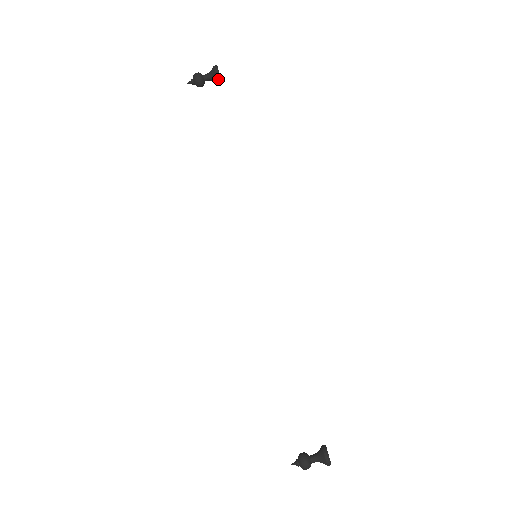
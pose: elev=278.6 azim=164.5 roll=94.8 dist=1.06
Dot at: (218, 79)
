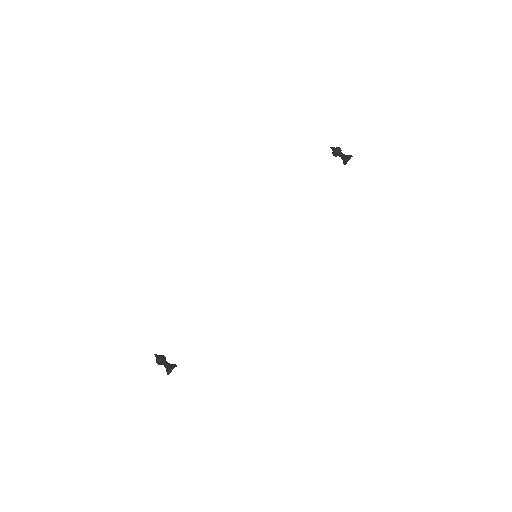
Dot at: (345, 162)
